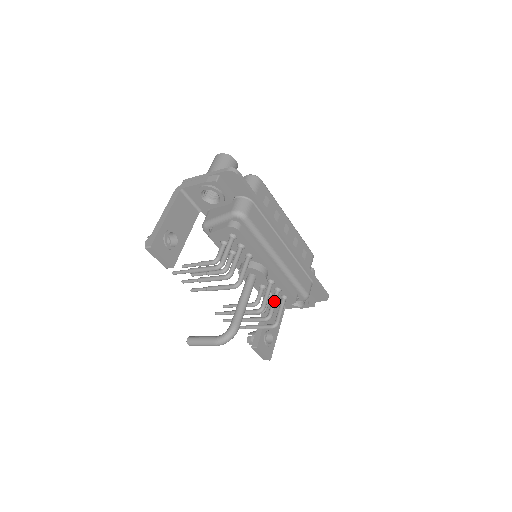
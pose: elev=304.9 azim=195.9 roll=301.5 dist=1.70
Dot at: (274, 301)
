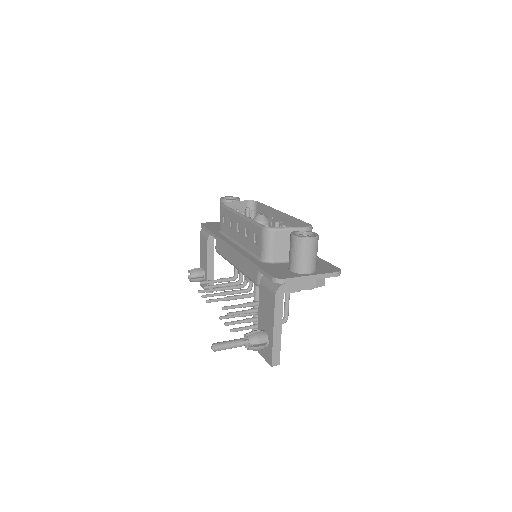
Dot at: occluded
